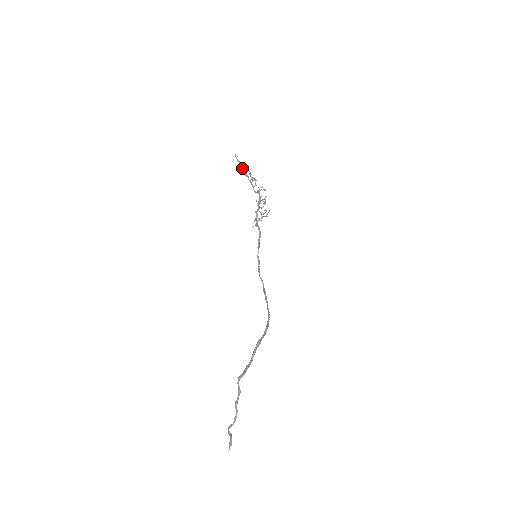
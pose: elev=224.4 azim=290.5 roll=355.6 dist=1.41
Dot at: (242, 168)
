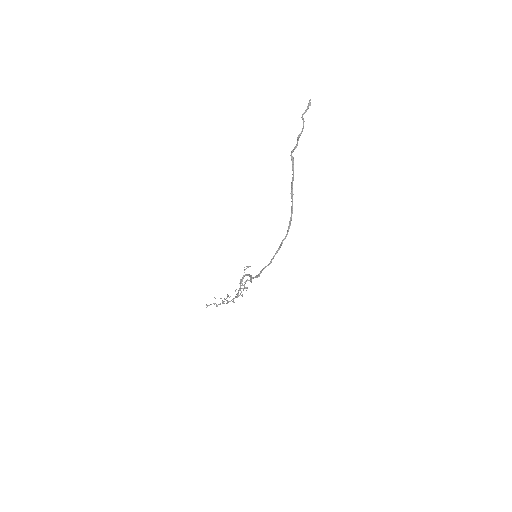
Dot at: (214, 304)
